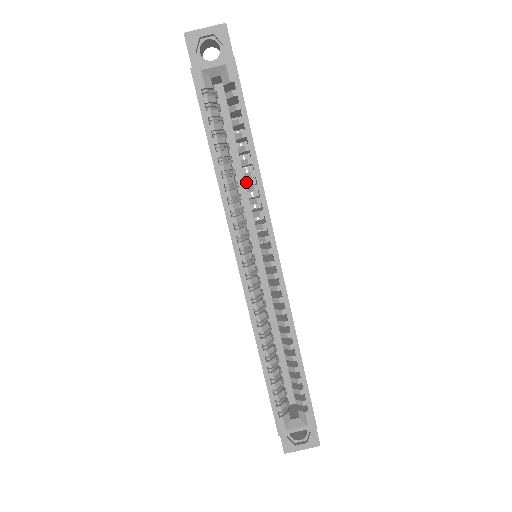
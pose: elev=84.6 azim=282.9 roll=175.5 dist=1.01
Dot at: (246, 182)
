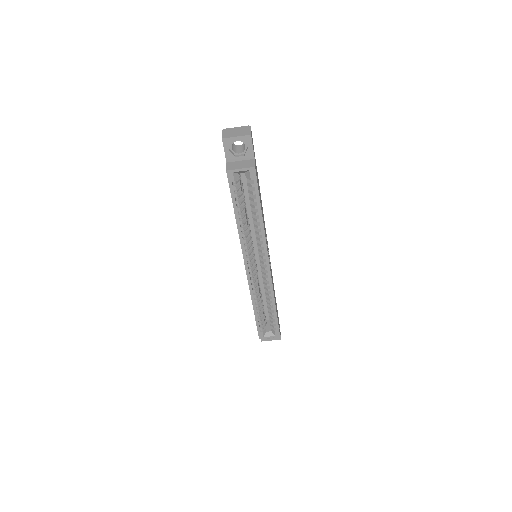
Dot at: occluded
